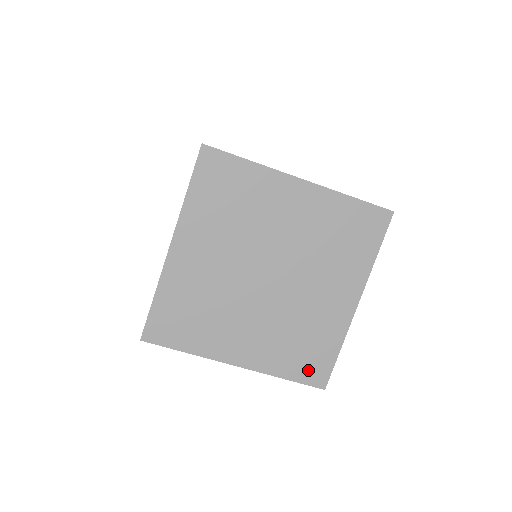
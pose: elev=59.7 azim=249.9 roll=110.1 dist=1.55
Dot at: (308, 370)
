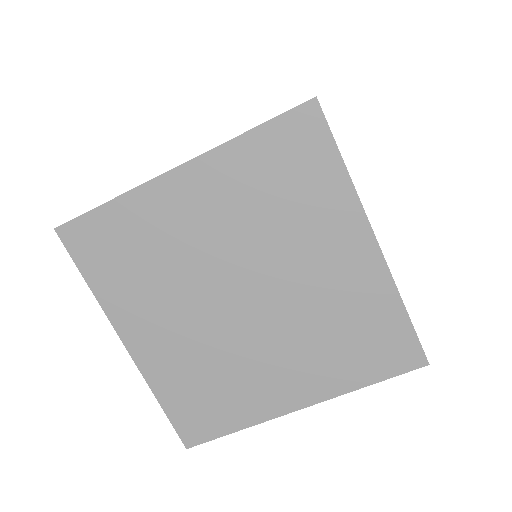
Dot at: (386, 358)
